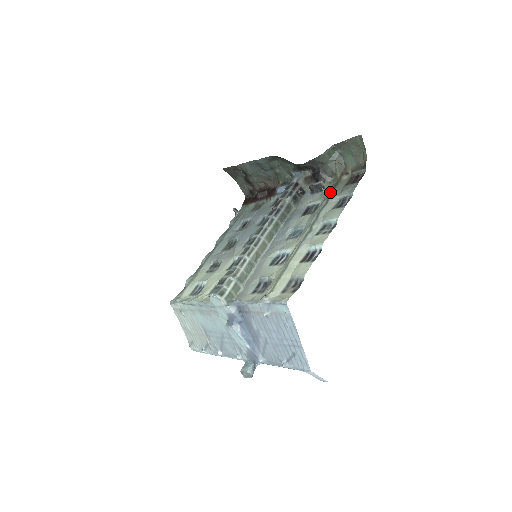
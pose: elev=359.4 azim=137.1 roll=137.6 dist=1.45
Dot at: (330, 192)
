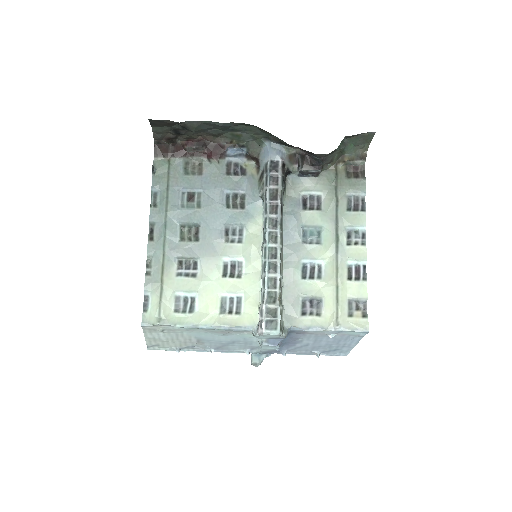
Dot at: (333, 184)
